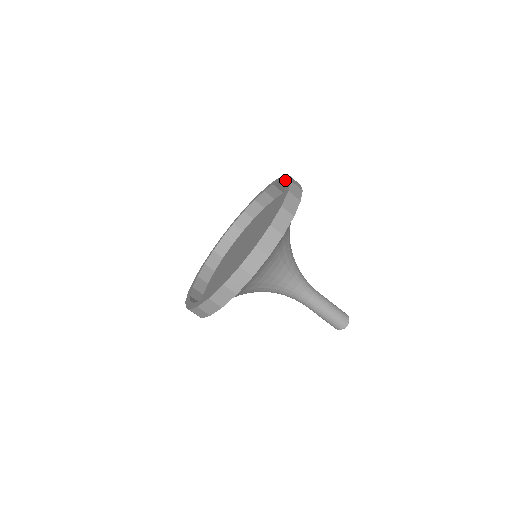
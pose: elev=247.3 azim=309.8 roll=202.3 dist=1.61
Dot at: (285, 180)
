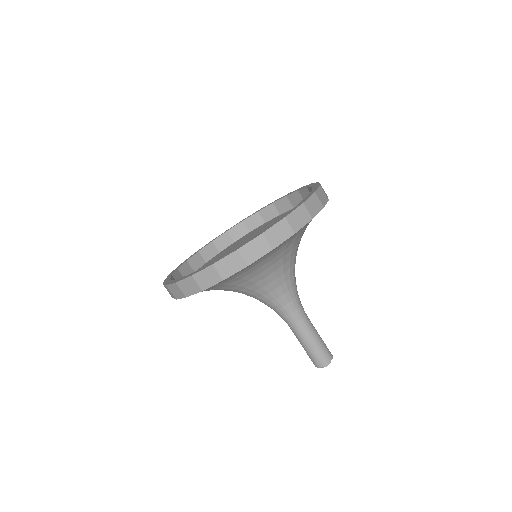
Dot at: (308, 186)
